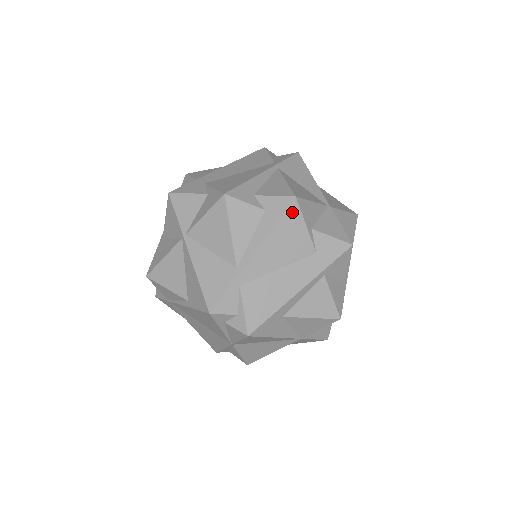
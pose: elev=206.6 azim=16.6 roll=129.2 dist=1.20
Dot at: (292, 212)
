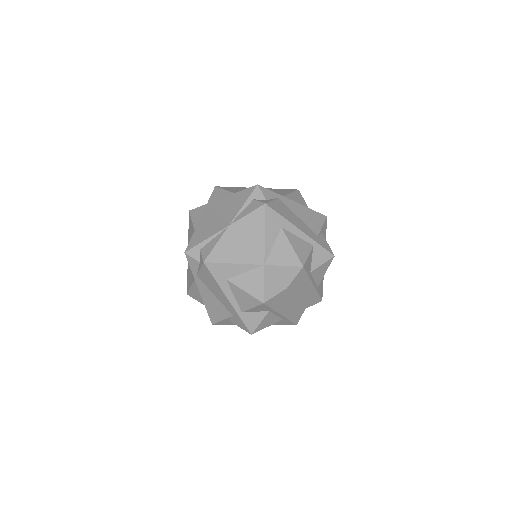
Dot at: (321, 217)
